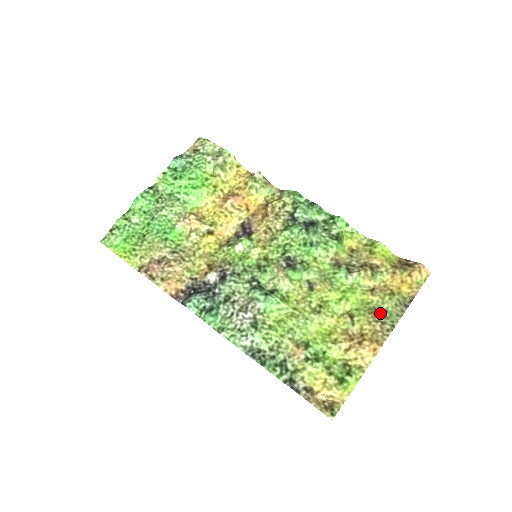
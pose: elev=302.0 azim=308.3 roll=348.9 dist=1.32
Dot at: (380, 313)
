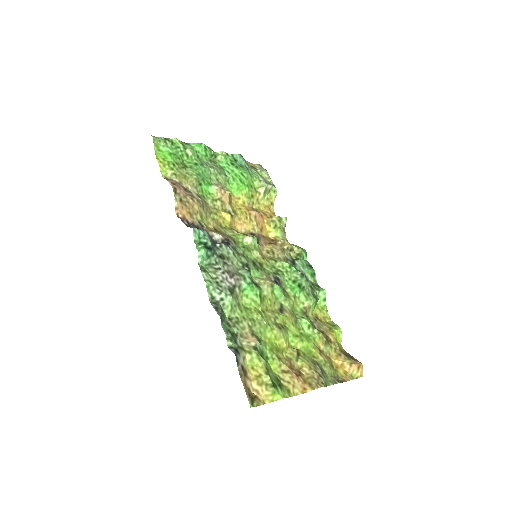
Dot at: (321, 369)
